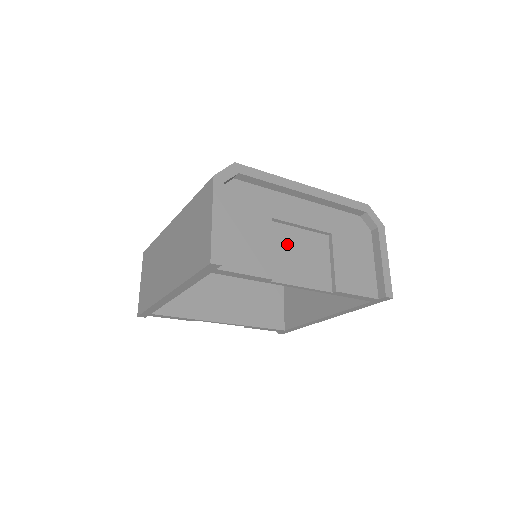
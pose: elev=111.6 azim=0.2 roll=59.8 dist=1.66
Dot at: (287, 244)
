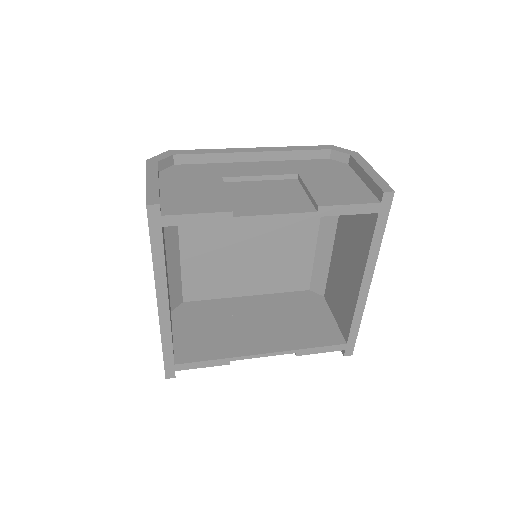
Dot at: (247, 192)
